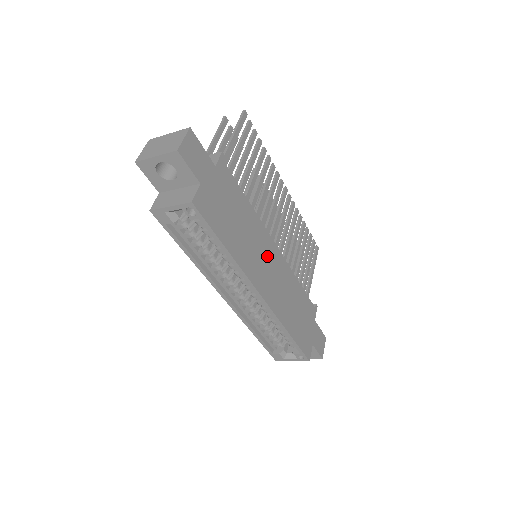
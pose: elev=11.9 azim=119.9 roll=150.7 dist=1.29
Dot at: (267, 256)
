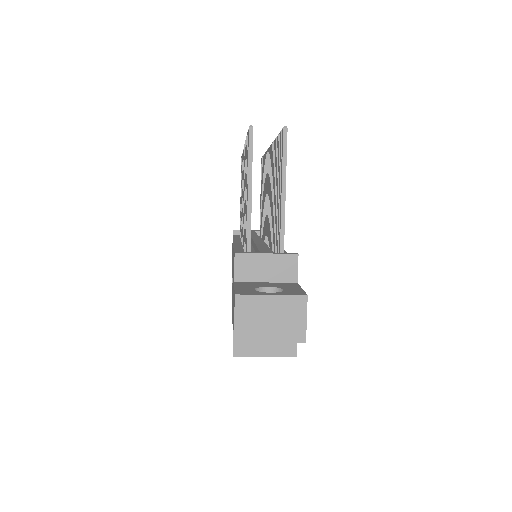
Dot at: occluded
